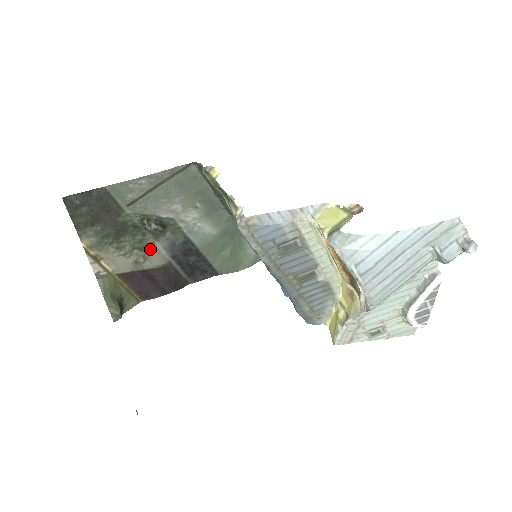
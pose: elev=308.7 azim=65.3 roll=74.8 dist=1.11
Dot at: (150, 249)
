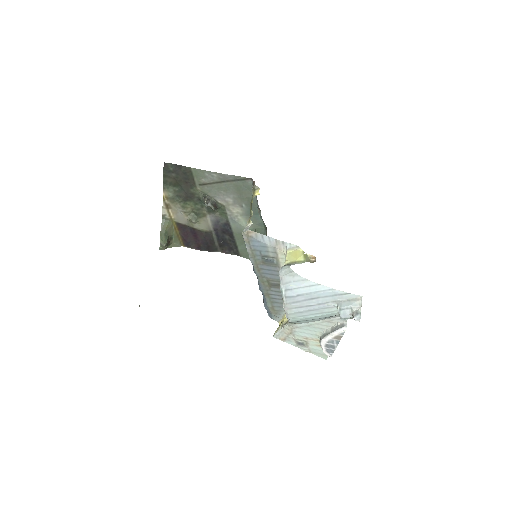
Dot at: (202, 217)
